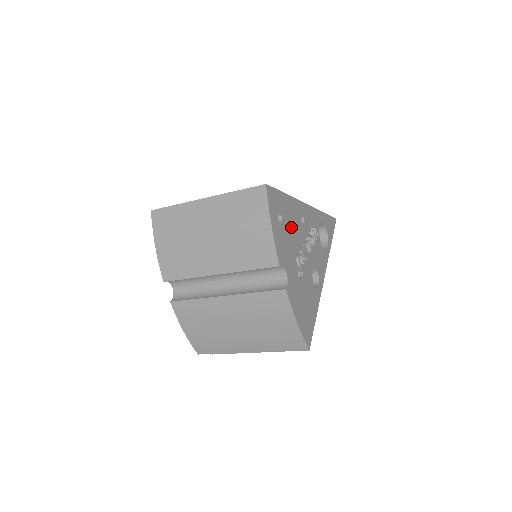
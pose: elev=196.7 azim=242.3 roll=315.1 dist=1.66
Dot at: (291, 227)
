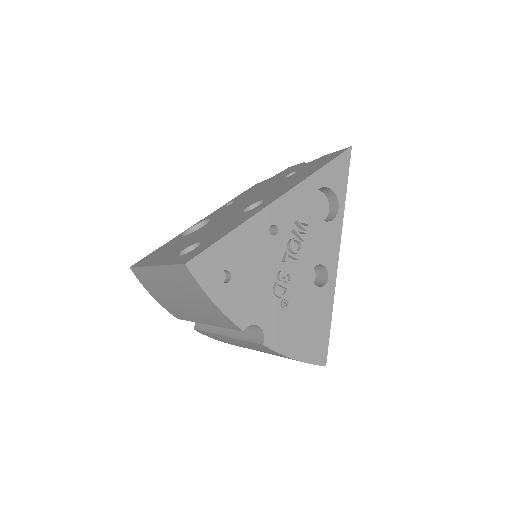
Dot at: (252, 264)
